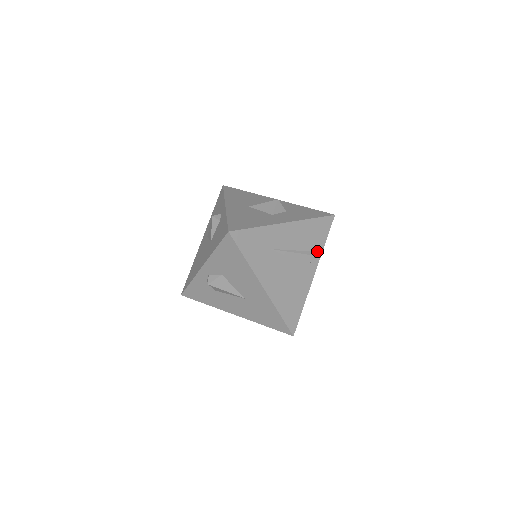
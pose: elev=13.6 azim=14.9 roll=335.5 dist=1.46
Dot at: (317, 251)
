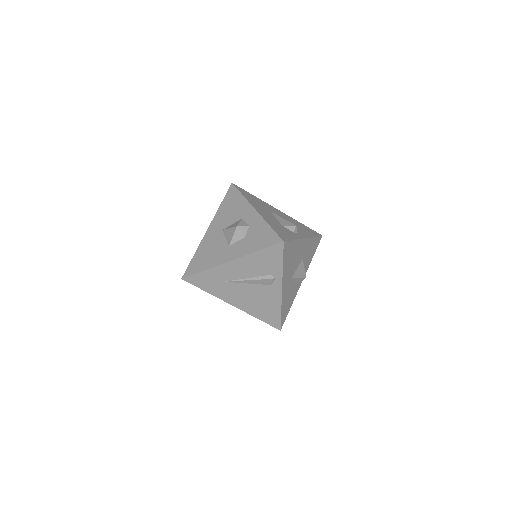
Dot at: (276, 273)
